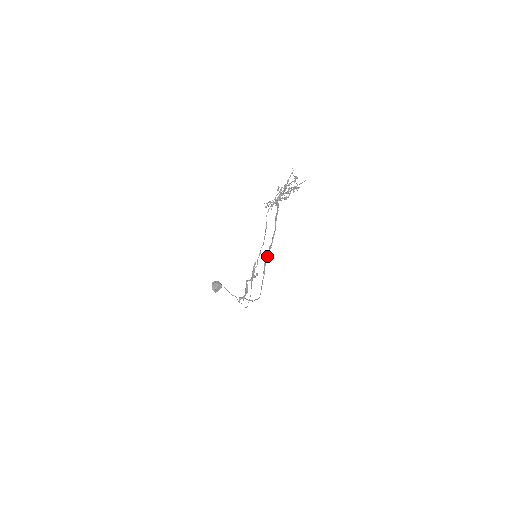
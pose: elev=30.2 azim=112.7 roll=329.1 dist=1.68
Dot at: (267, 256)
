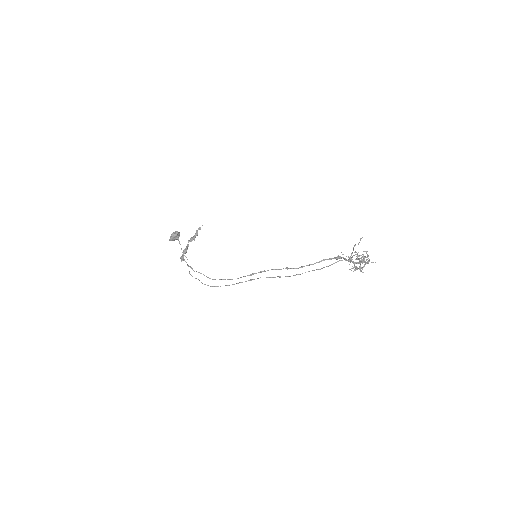
Dot at: (273, 269)
